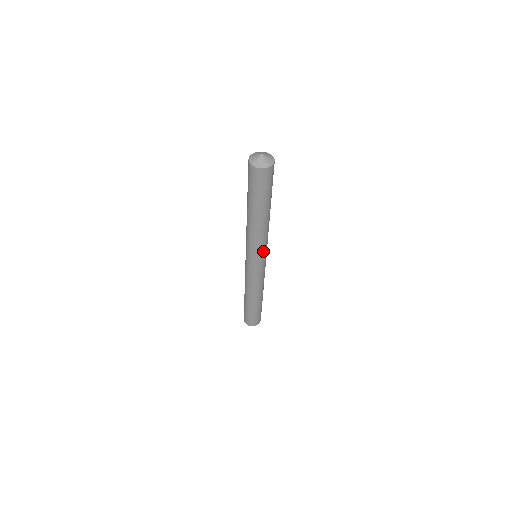
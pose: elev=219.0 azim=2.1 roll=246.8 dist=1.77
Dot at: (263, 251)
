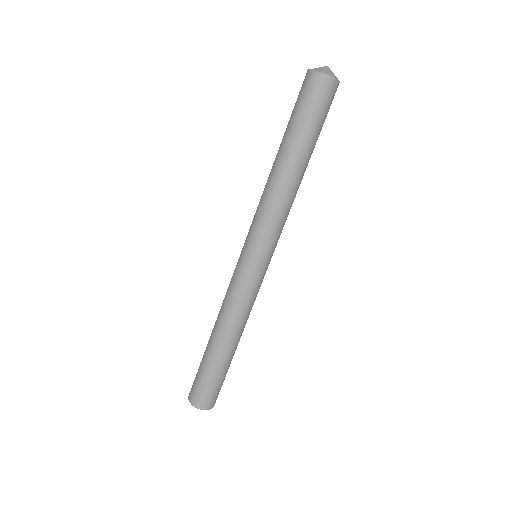
Dot at: (270, 238)
